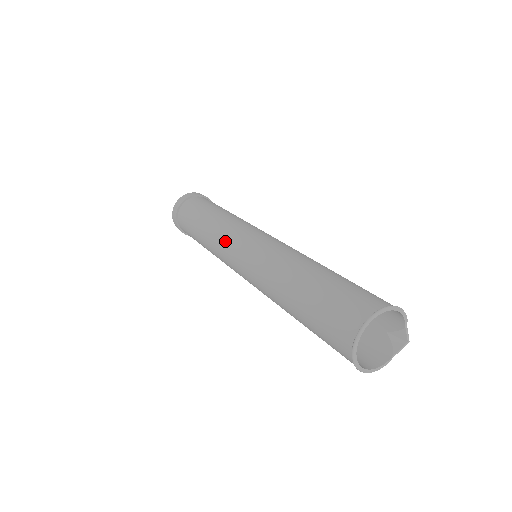
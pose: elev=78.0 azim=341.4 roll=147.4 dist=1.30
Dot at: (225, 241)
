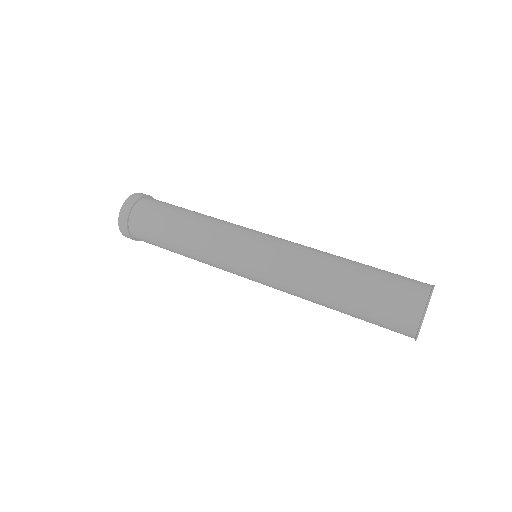
Dot at: (224, 265)
